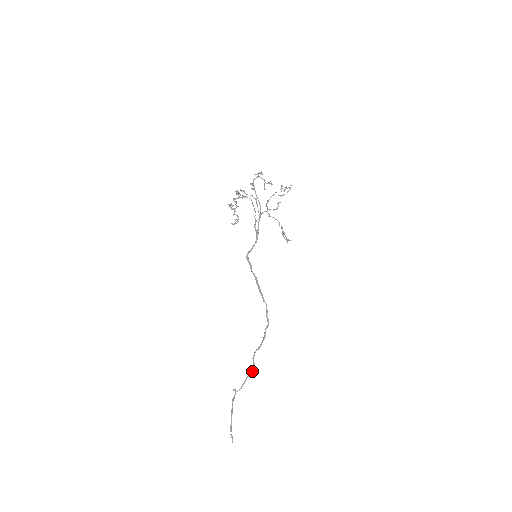
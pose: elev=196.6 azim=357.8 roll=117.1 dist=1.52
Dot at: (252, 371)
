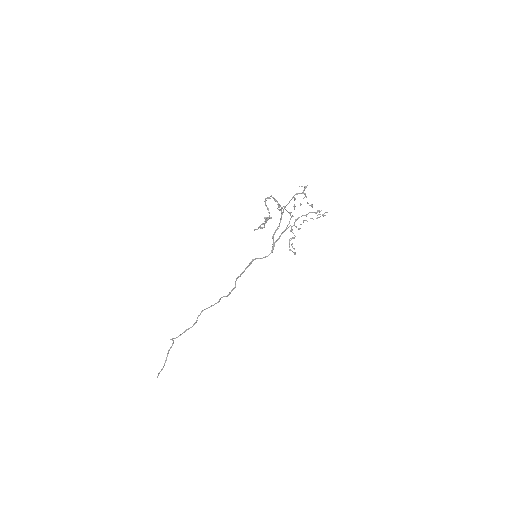
Dot at: occluded
